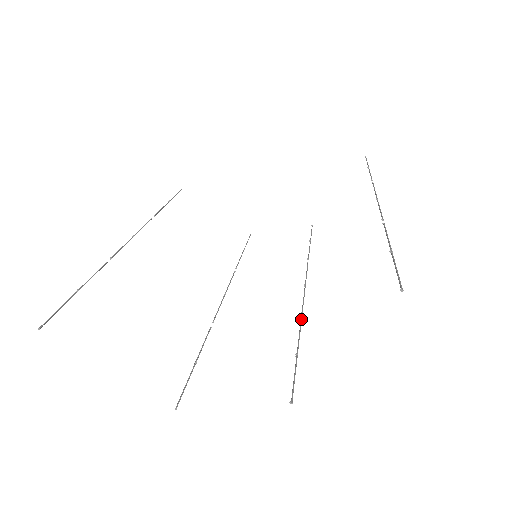
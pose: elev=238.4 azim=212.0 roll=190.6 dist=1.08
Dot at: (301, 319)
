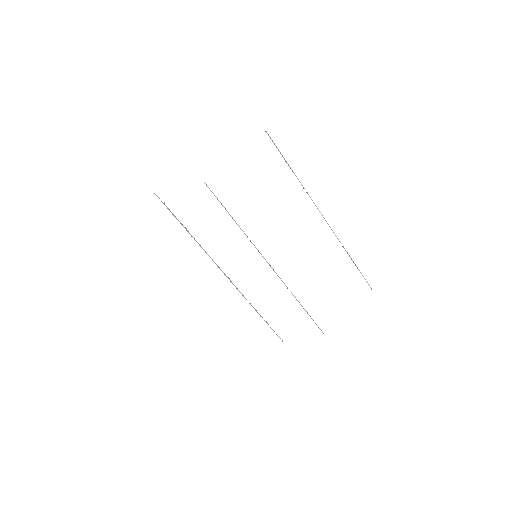
Dot at: (247, 236)
